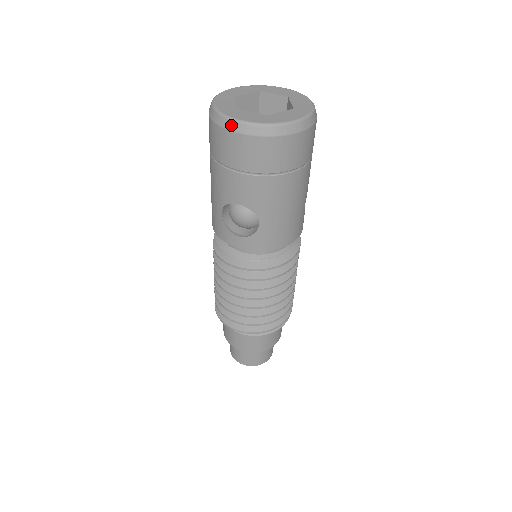
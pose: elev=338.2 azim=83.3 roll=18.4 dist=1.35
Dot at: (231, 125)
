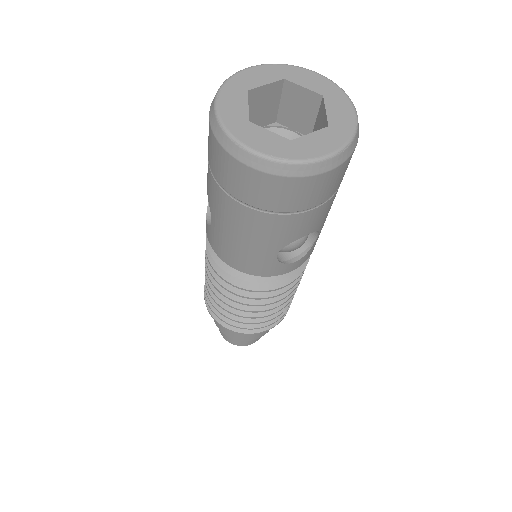
Dot at: (317, 168)
